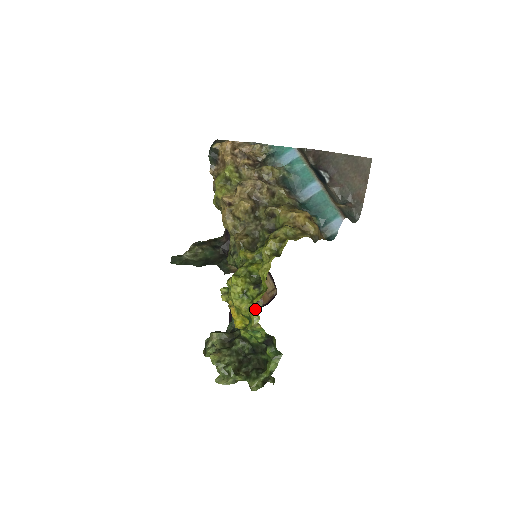
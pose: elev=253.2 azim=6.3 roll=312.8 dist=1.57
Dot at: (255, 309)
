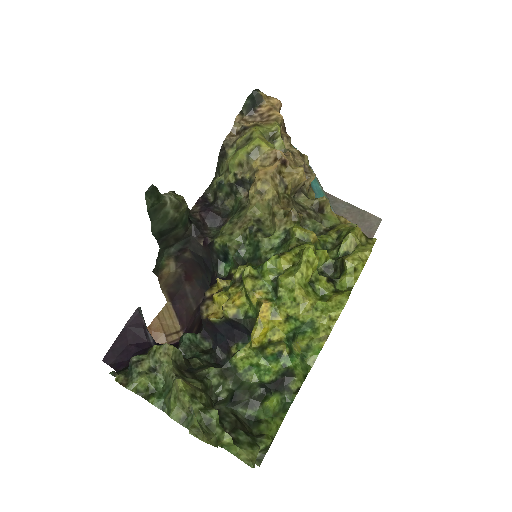
Dot at: occluded
